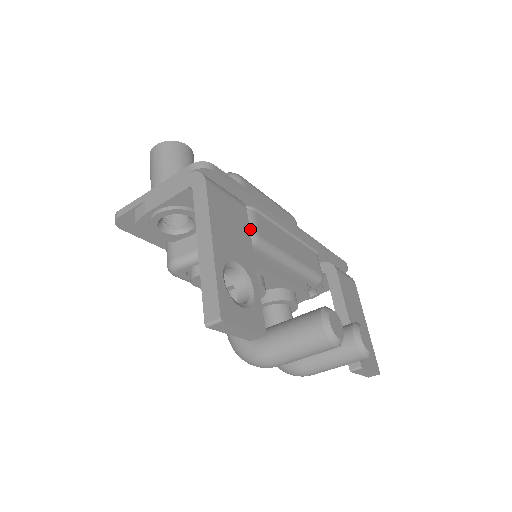
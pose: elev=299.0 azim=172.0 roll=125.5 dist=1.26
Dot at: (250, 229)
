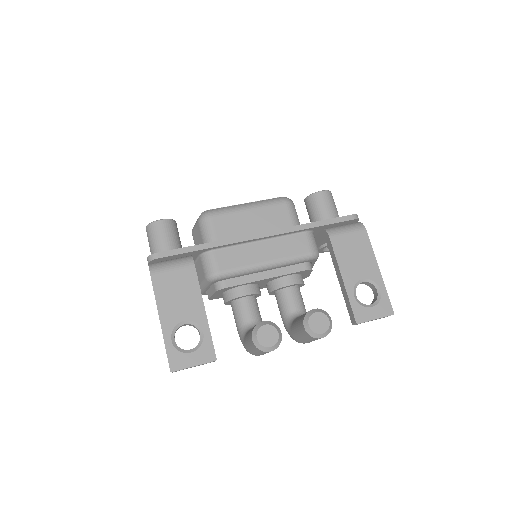
Dot at: (211, 270)
